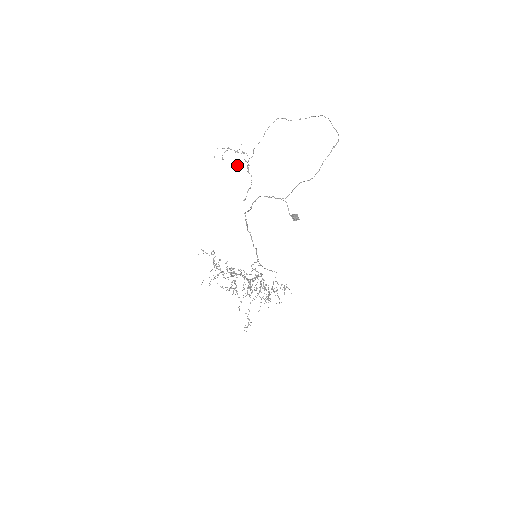
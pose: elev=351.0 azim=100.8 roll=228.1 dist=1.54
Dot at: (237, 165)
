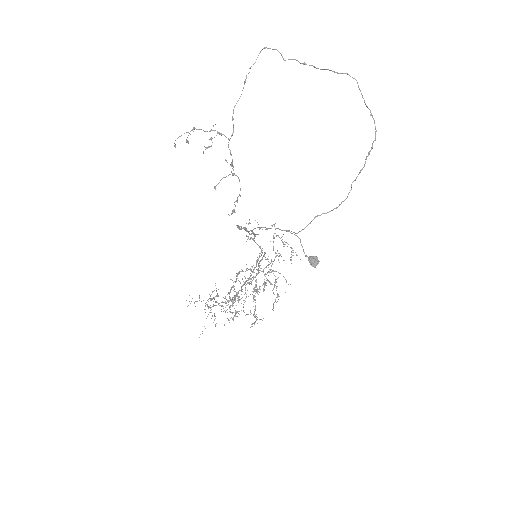
Dot at: occluded
